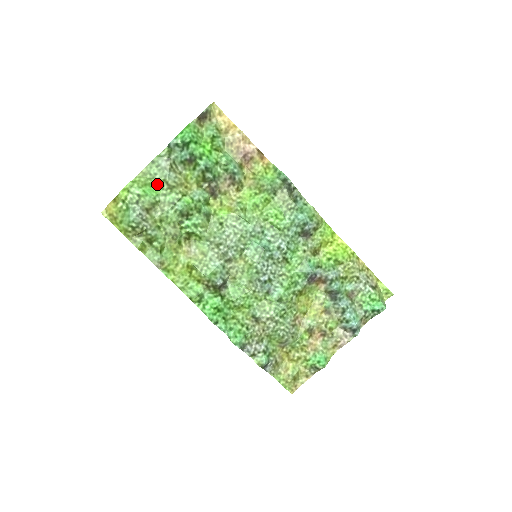
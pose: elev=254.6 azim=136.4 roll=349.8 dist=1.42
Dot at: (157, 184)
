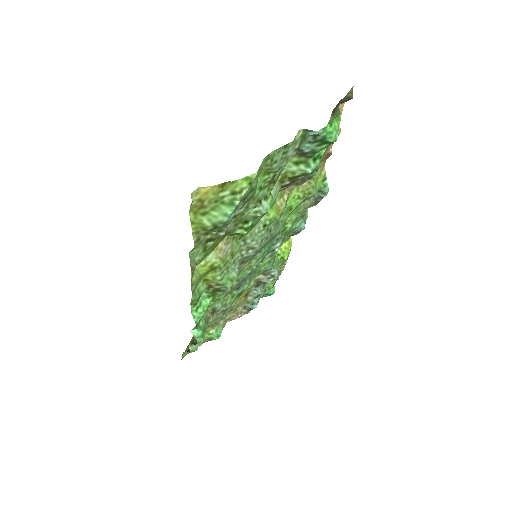
Dot at: (265, 172)
